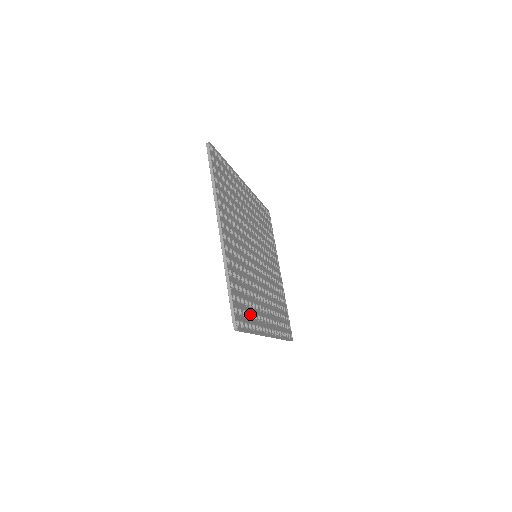
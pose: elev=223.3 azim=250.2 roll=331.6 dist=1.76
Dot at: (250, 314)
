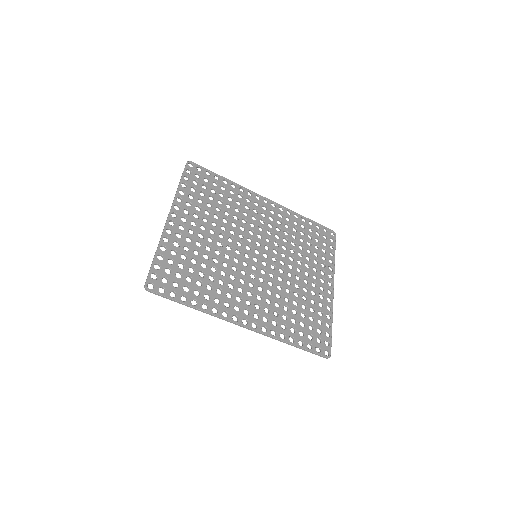
Dot at: (193, 290)
